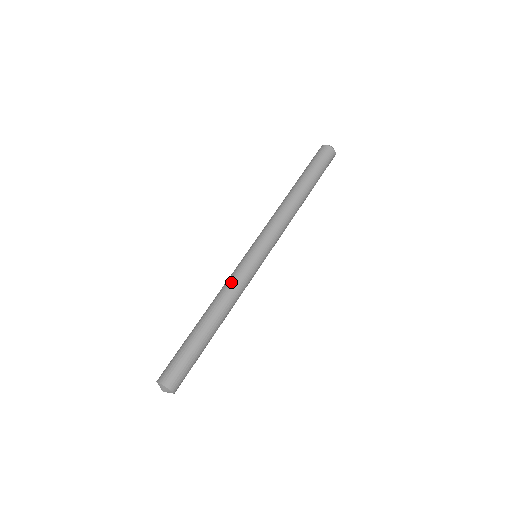
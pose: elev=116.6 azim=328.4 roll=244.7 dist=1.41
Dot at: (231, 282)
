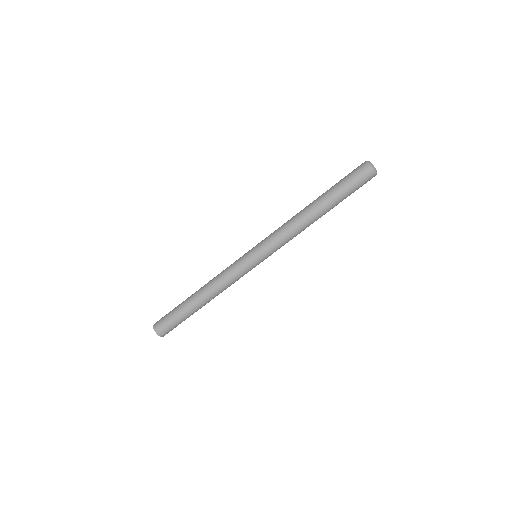
Dot at: (224, 272)
